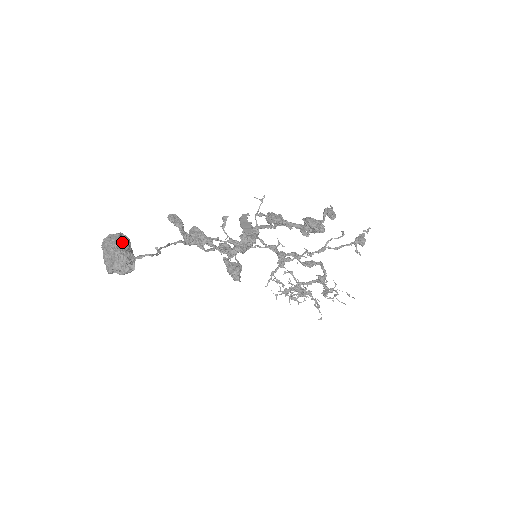
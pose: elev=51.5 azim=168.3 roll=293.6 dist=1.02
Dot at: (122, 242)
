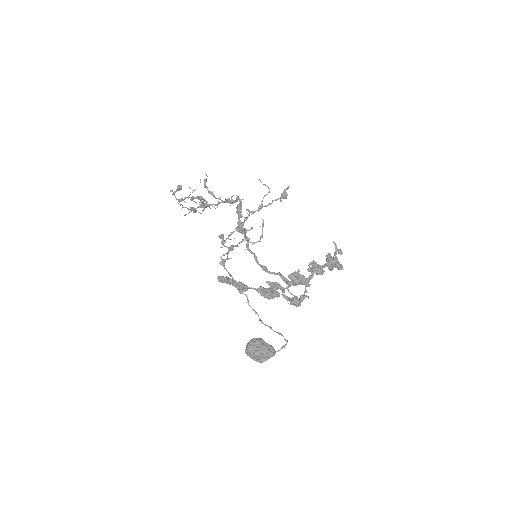
Dot at: (267, 346)
